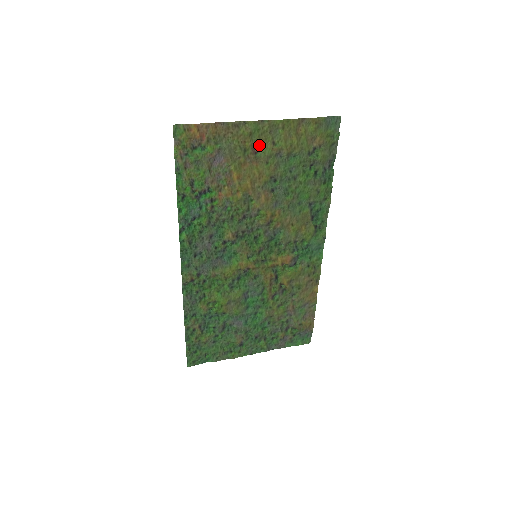
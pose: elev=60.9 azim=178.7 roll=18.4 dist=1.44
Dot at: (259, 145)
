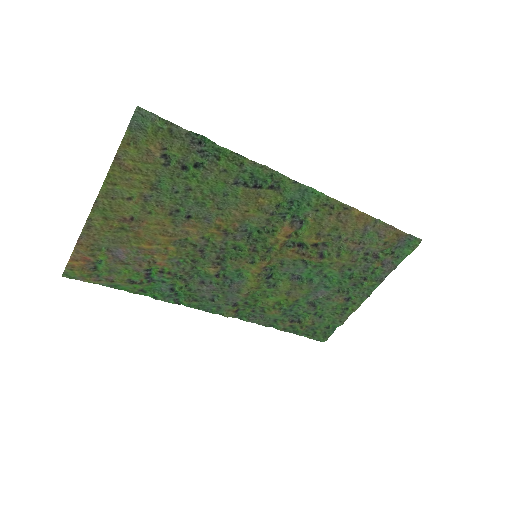
Dot at: (123, 214)
